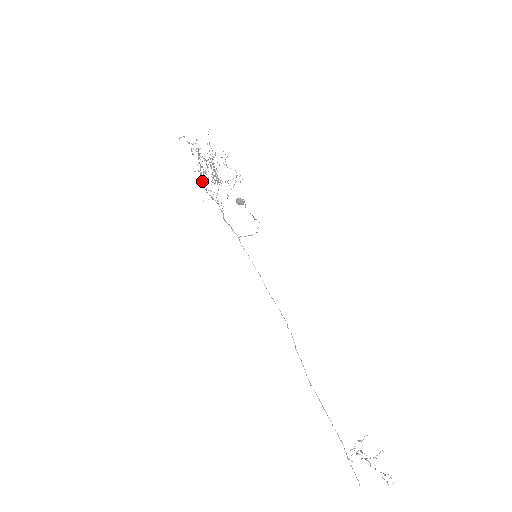
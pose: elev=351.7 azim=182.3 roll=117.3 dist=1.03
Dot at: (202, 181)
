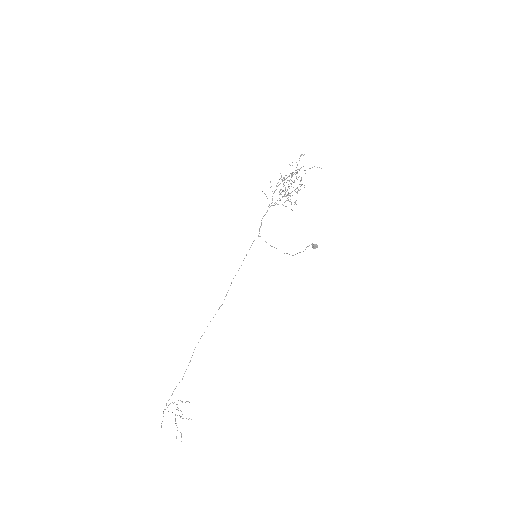
Dot at: occluded
